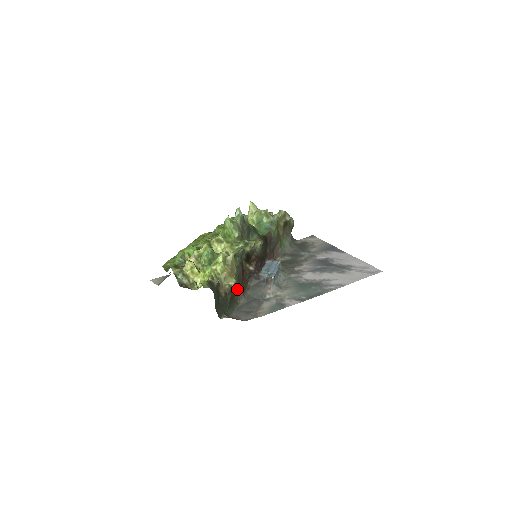
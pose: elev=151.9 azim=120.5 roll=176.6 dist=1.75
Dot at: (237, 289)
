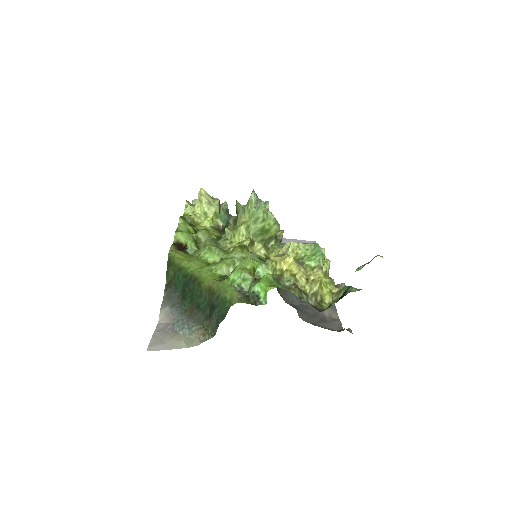
Dot at: occluded
